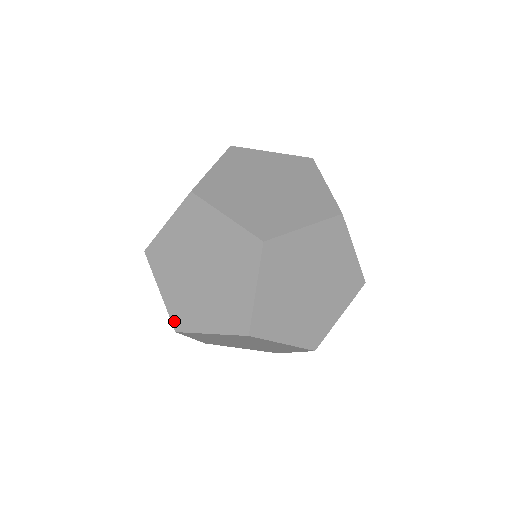
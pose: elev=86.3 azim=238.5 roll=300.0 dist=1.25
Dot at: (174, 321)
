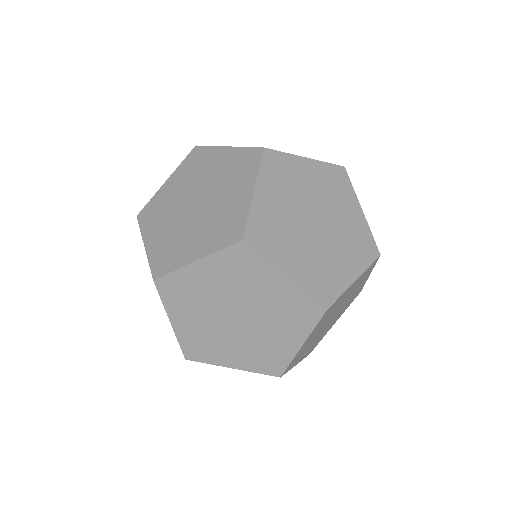
Dot at: (154, 269)
